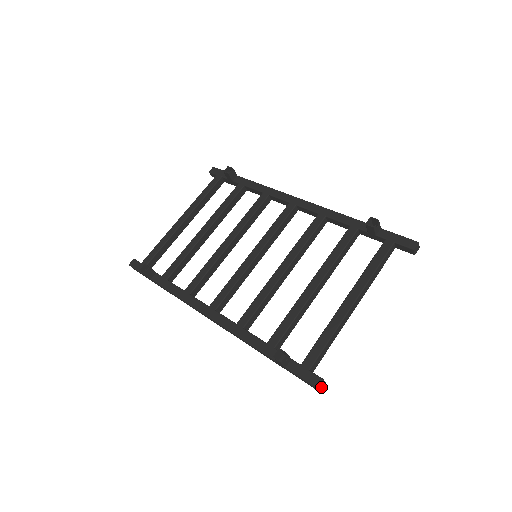
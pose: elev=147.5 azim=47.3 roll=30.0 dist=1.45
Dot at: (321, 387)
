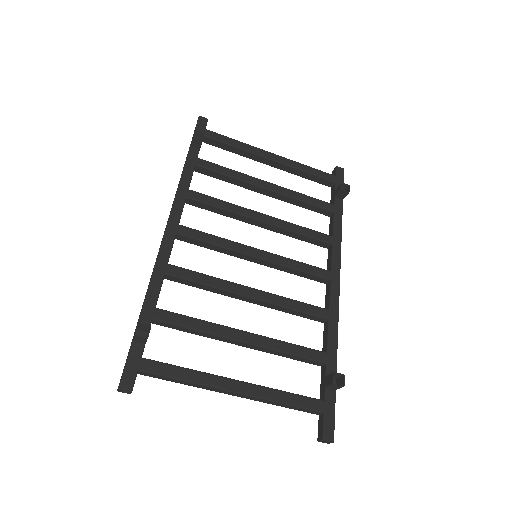
Dot at: (123, 391)
